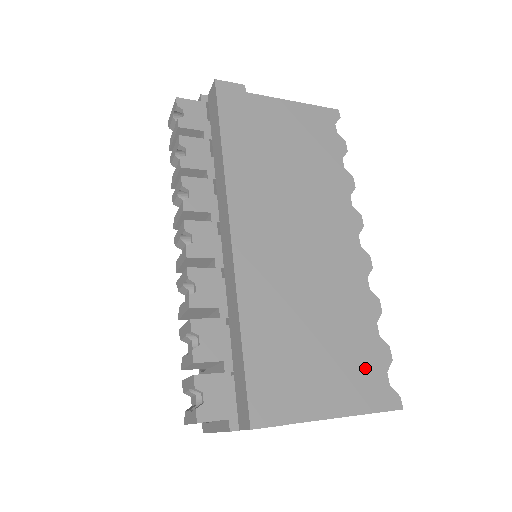
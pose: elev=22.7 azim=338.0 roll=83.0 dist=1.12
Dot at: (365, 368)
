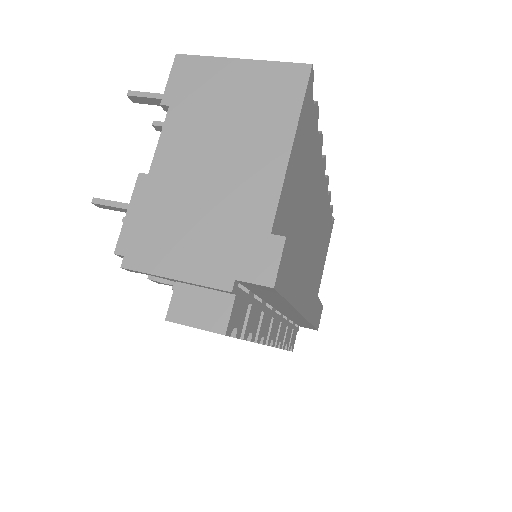
Dot at: (328, 234)
